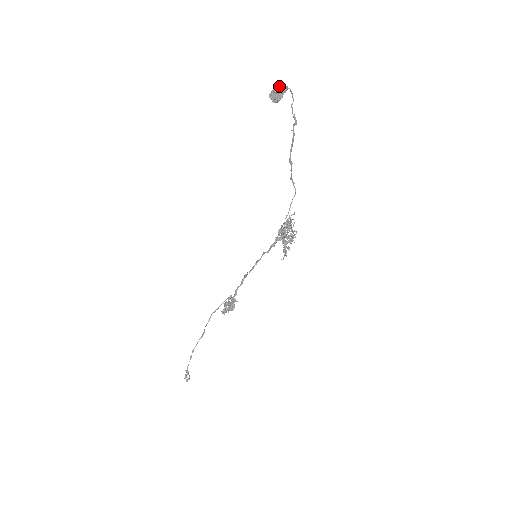
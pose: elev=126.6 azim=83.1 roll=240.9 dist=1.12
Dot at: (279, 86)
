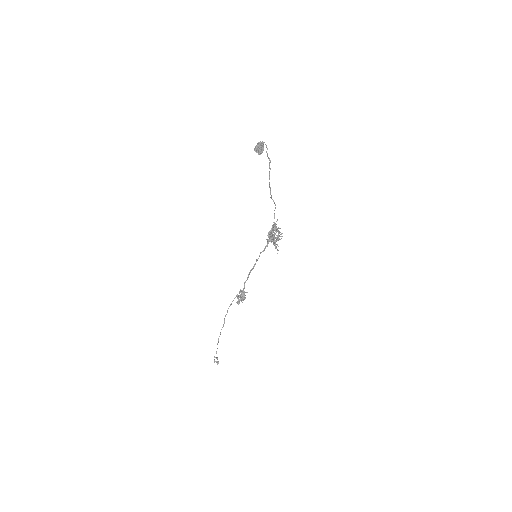
Dot at: (259, 143)
